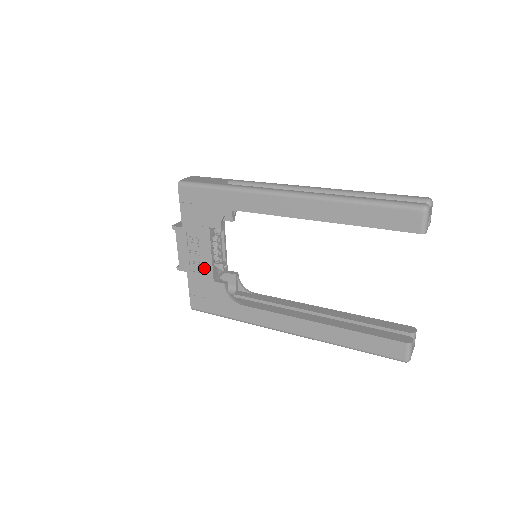
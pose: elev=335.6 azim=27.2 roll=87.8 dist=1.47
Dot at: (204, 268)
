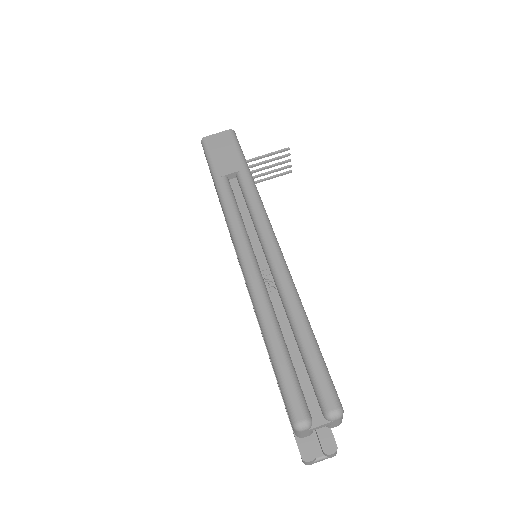
Dot at: occluded
